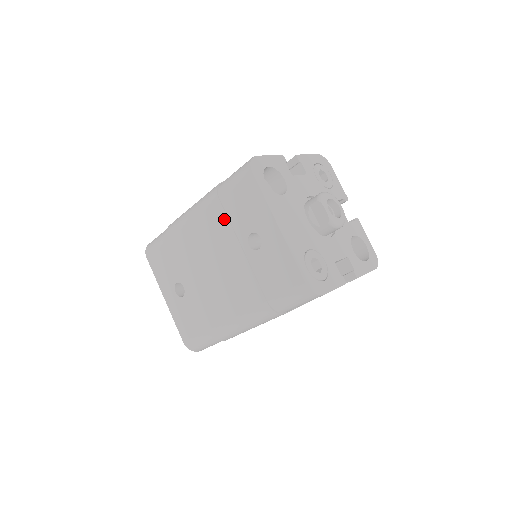
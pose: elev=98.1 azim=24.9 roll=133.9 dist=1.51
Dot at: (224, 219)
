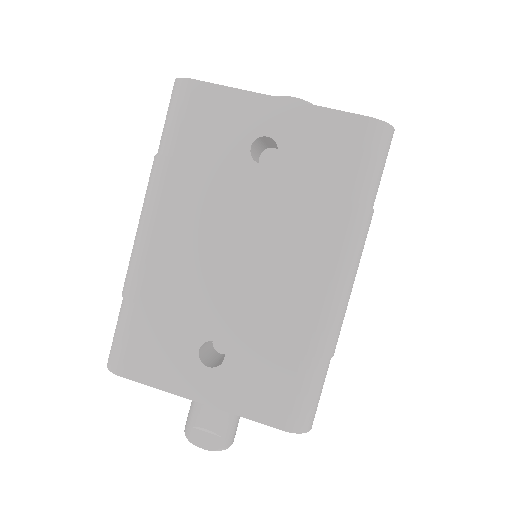
Dot at: (200, 172)
